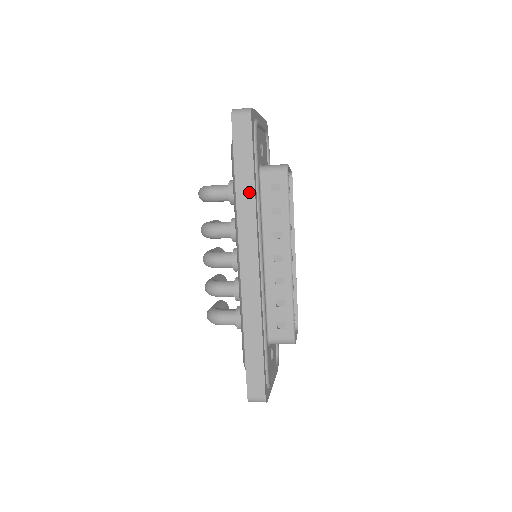
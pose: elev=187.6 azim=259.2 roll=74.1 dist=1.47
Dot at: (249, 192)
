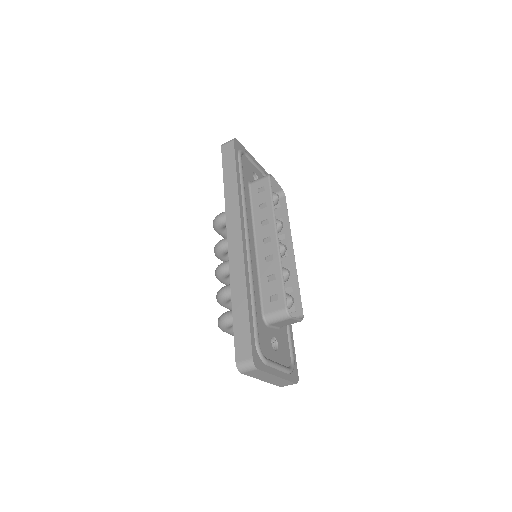
Dot at: (233, 186)
